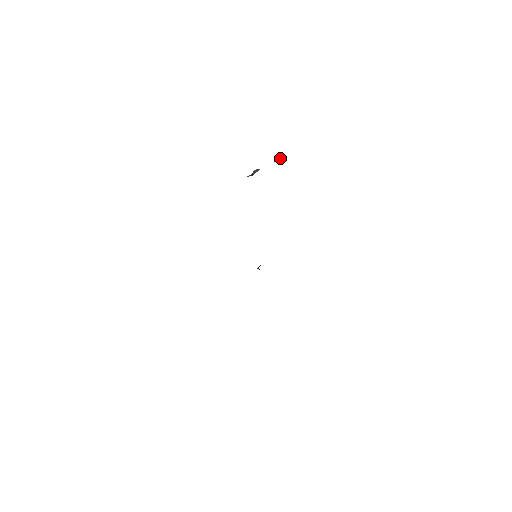
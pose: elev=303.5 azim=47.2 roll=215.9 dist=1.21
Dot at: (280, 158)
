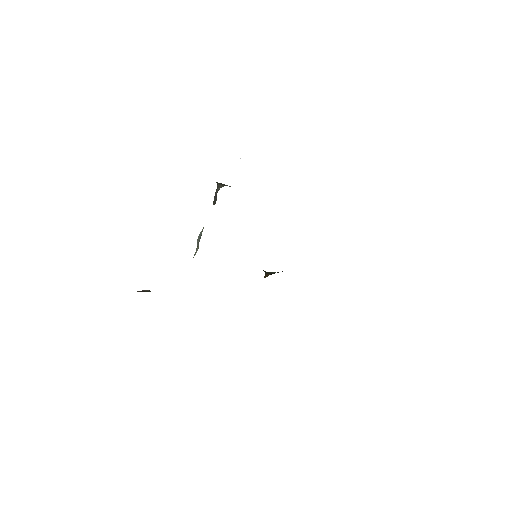
Dot at: (218, 190)
